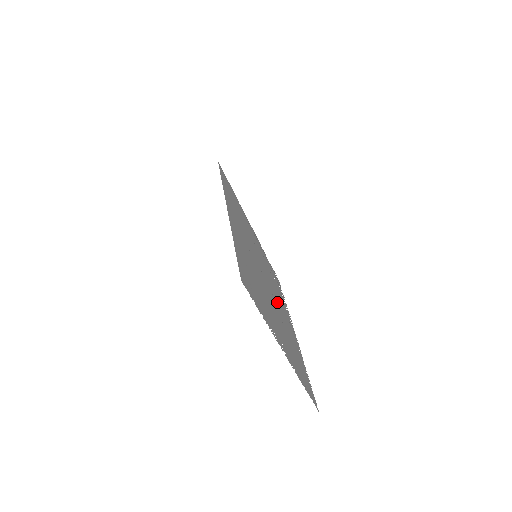
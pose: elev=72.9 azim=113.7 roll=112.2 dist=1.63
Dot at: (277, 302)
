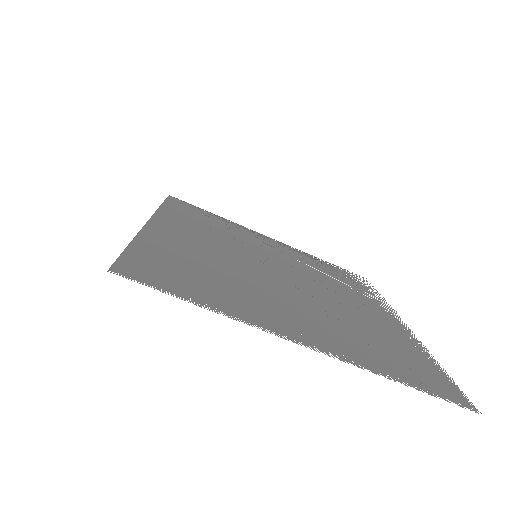
Dot at: (325, 293)
